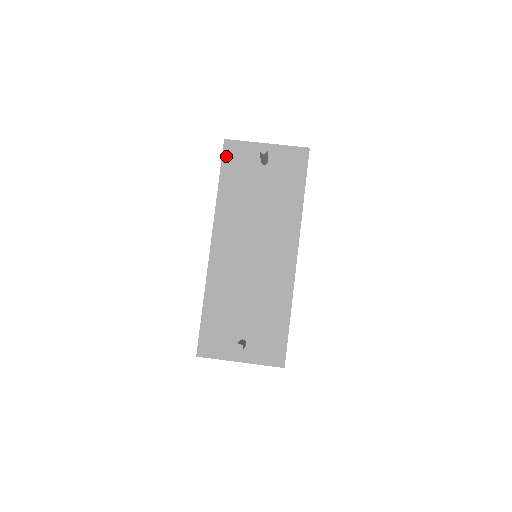
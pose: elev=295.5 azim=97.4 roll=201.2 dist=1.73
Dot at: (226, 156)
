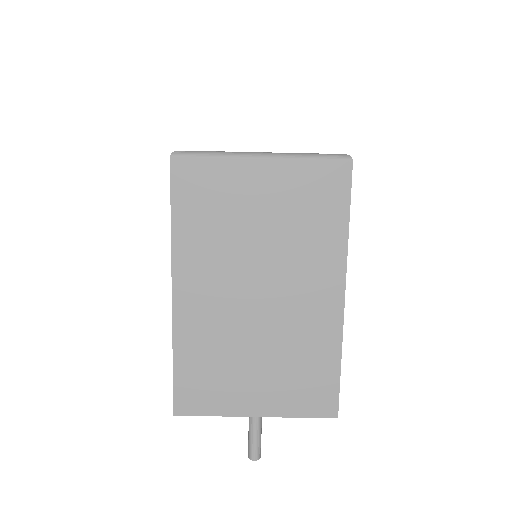
Dot at: occluded
